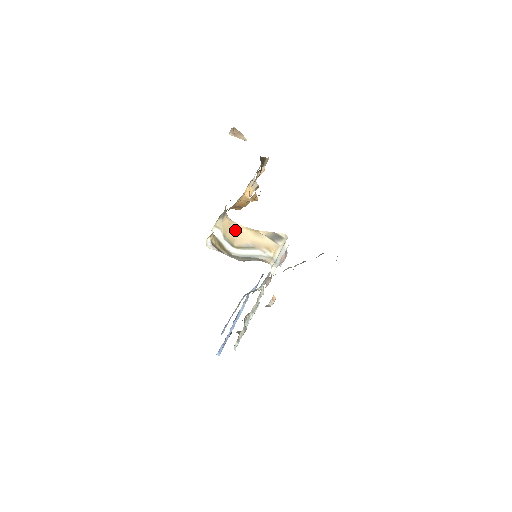
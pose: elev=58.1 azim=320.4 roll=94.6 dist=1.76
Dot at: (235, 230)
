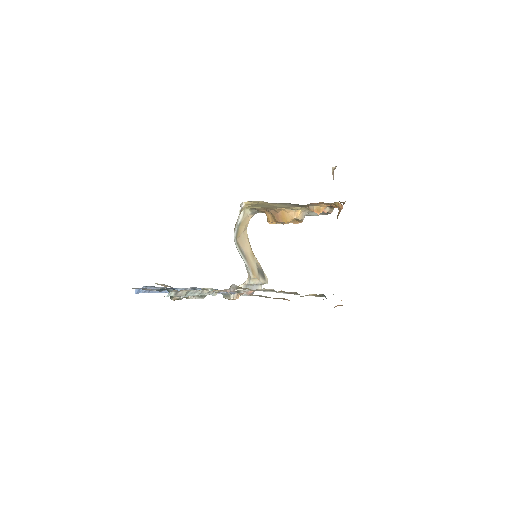
Dot at: (245, 233)
